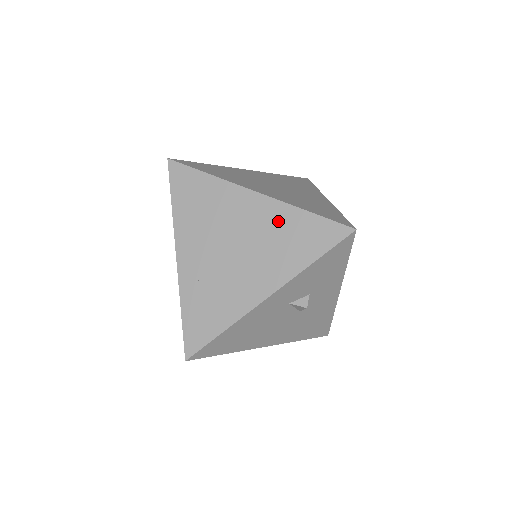
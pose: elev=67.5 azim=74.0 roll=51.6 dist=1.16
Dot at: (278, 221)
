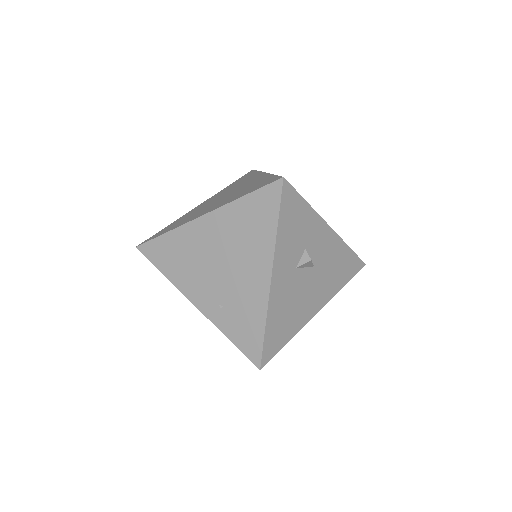
Dot at: (232, 221)
